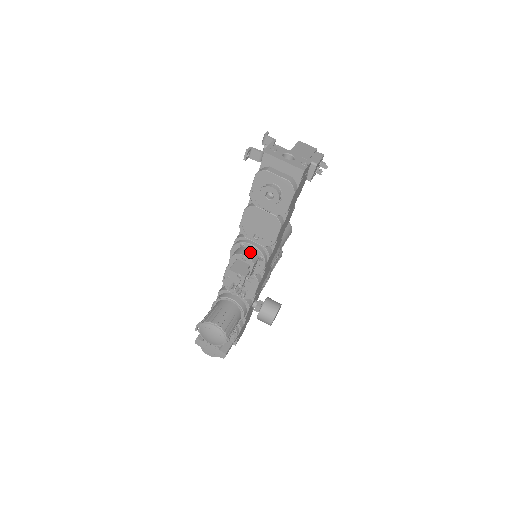
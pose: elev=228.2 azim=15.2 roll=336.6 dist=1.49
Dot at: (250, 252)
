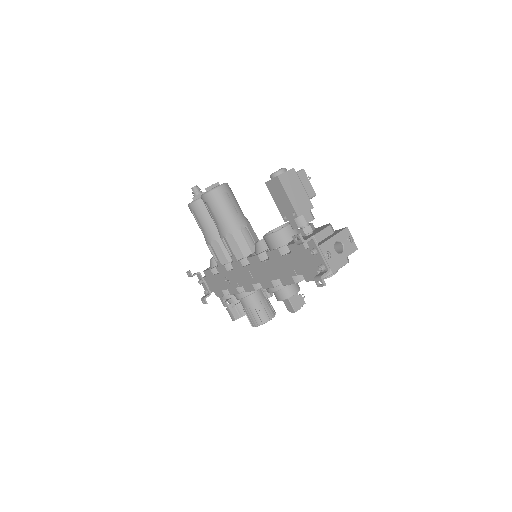
Dot at: (294, 286)
